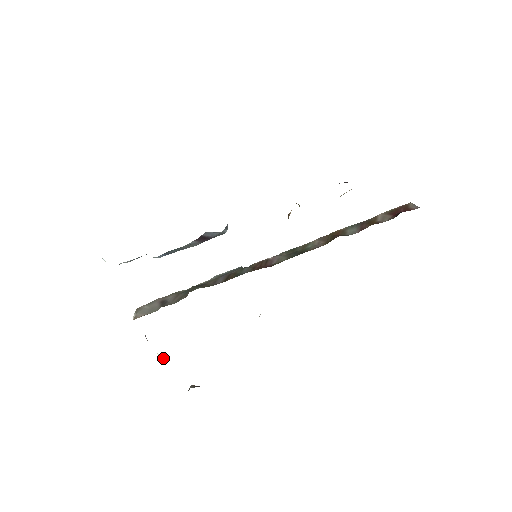
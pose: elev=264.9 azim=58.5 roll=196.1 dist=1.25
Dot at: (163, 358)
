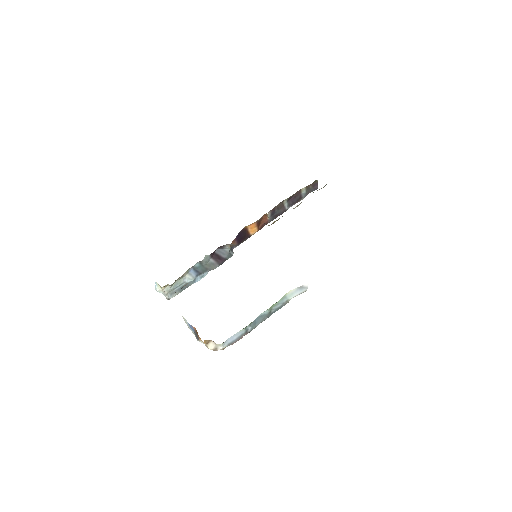
Dot at: (211, 341)
